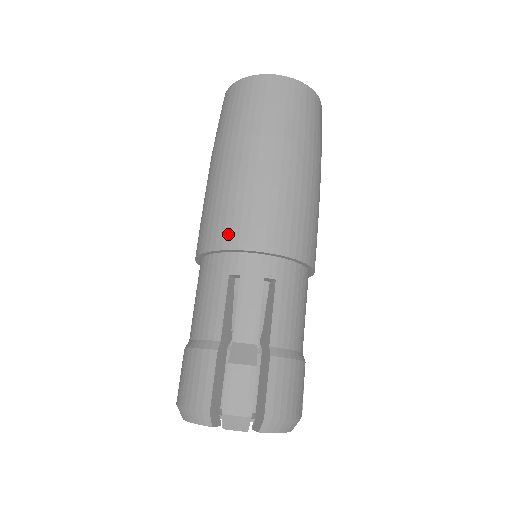
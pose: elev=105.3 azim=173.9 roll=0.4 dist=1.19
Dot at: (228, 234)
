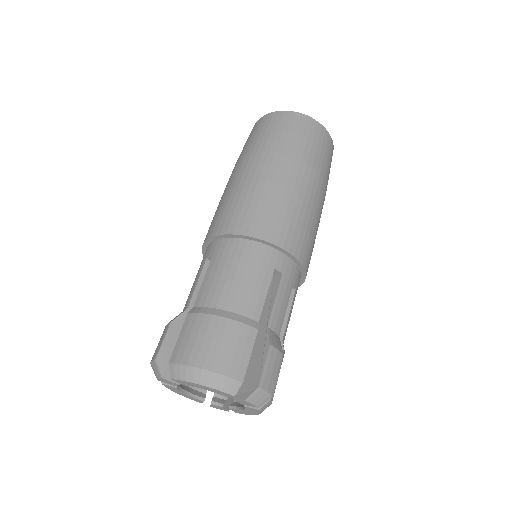
Dot at: (284, 235)
